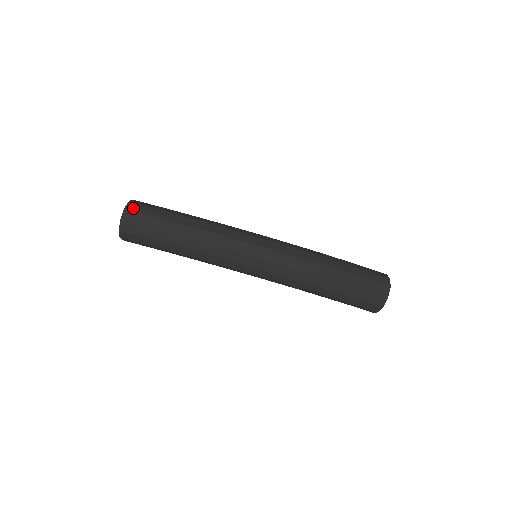
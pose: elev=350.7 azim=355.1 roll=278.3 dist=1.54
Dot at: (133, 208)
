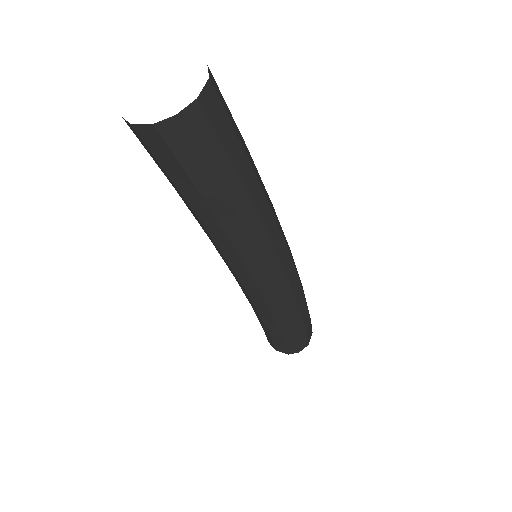
Dot at: (216, 88)
